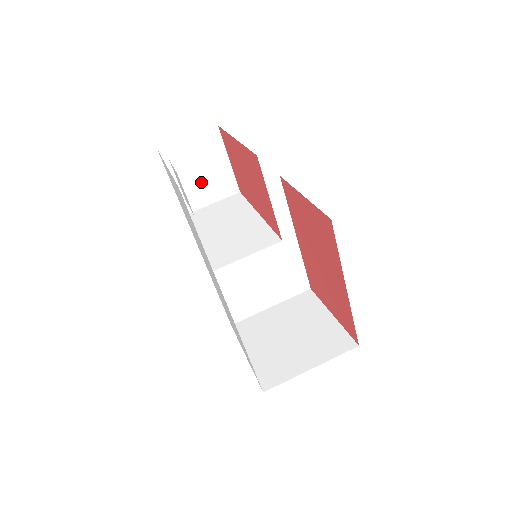
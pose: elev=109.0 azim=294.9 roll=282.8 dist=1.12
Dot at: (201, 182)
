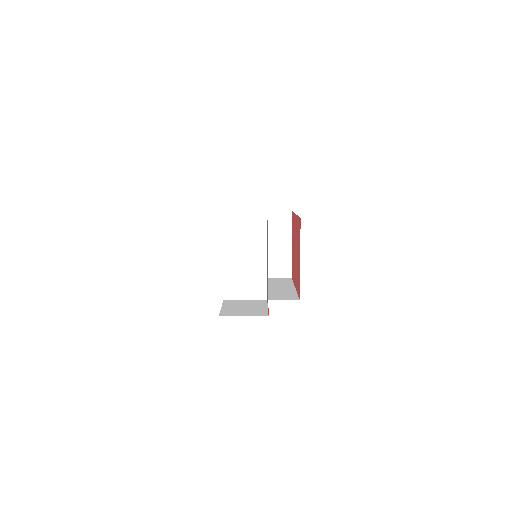
Dot at: occluded
